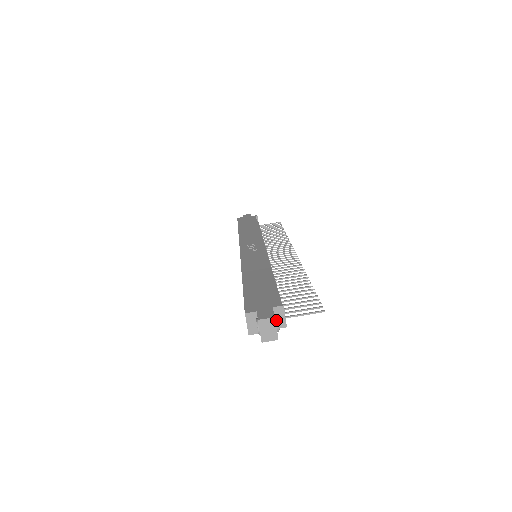
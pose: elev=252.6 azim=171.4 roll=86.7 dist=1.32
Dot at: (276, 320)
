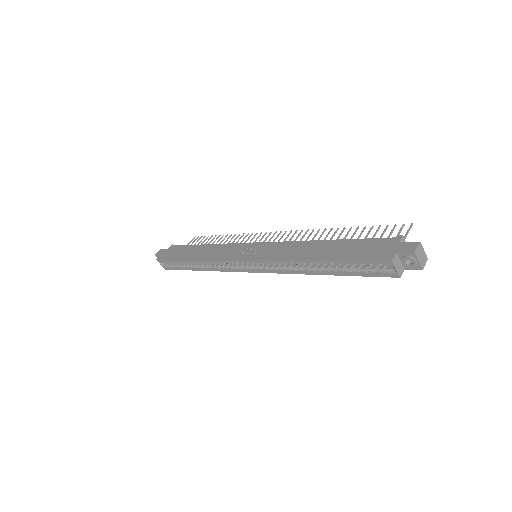
Dot at: (418, 245)
